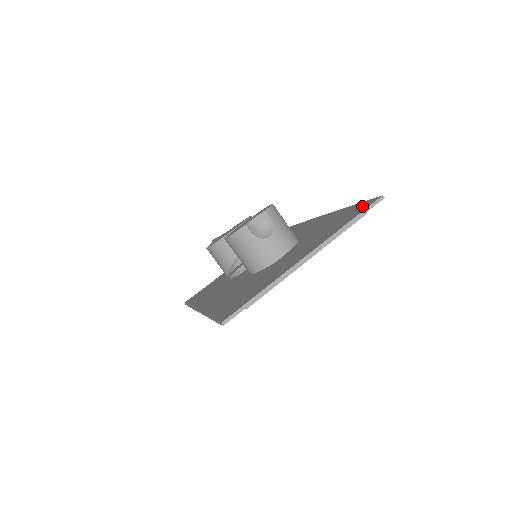
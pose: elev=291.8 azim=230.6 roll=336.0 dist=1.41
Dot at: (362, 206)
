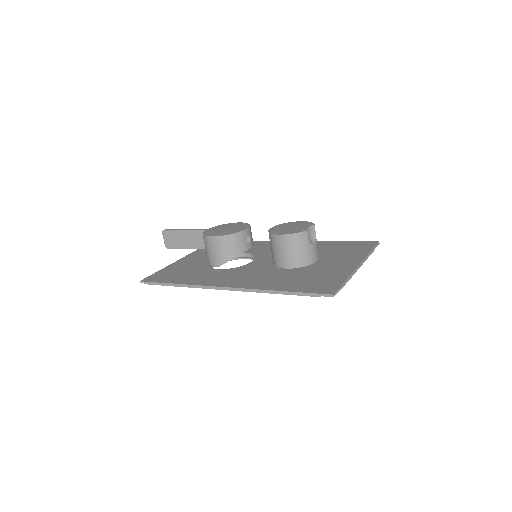
Dot at: (364, 244)
